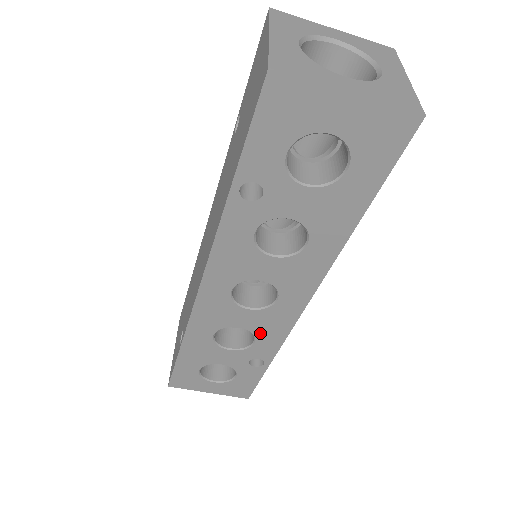
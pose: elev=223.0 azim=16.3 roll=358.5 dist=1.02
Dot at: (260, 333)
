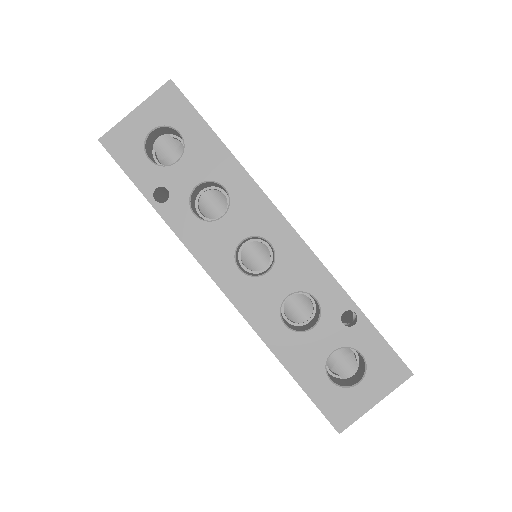
Dot at: (305, 285)
